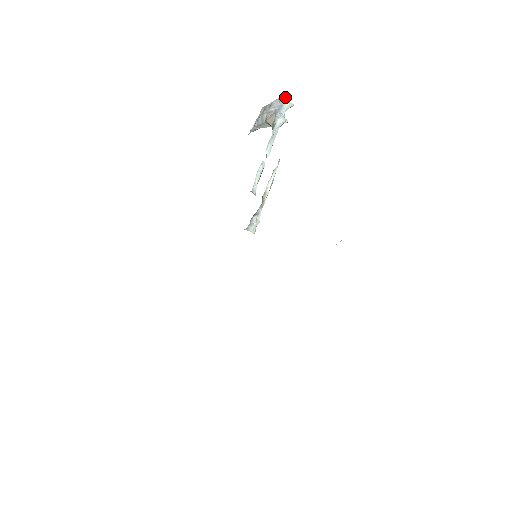
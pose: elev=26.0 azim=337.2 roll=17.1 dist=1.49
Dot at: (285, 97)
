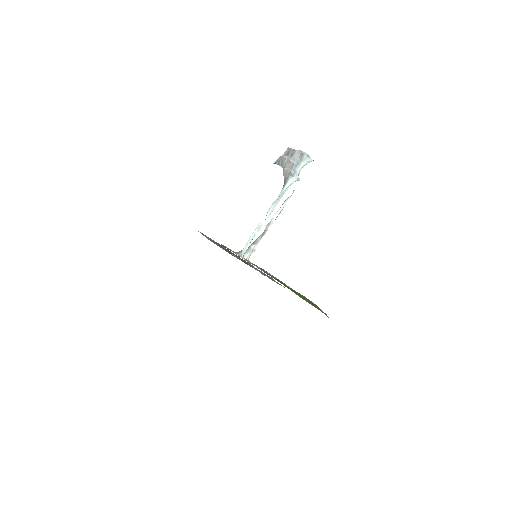
Dot at: (306, 154)
